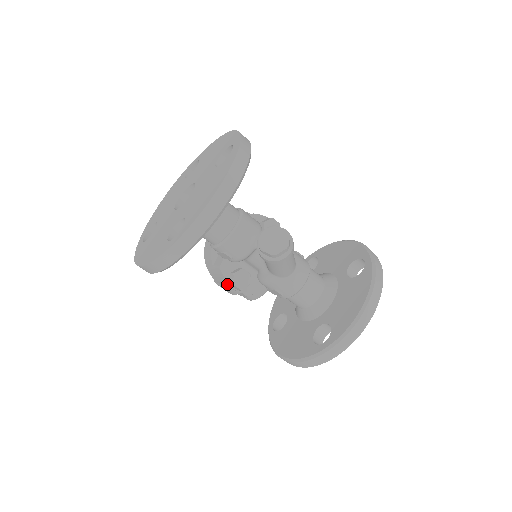
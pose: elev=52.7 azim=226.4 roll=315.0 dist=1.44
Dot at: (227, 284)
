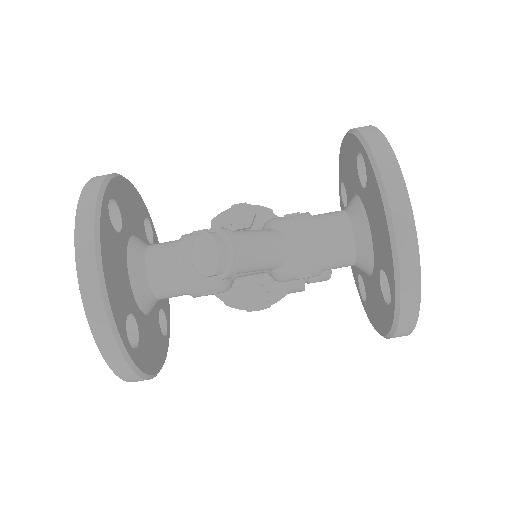
Dot at: occluded
